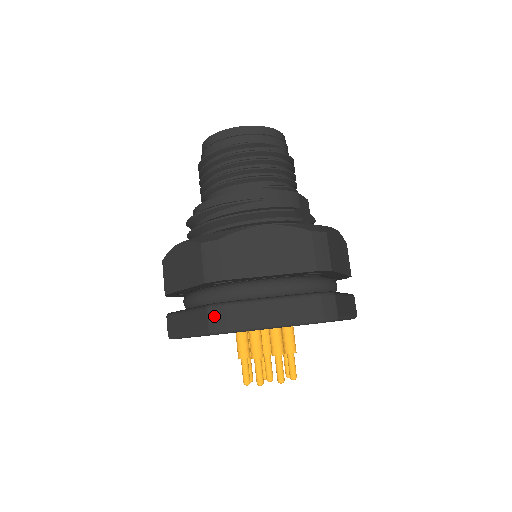
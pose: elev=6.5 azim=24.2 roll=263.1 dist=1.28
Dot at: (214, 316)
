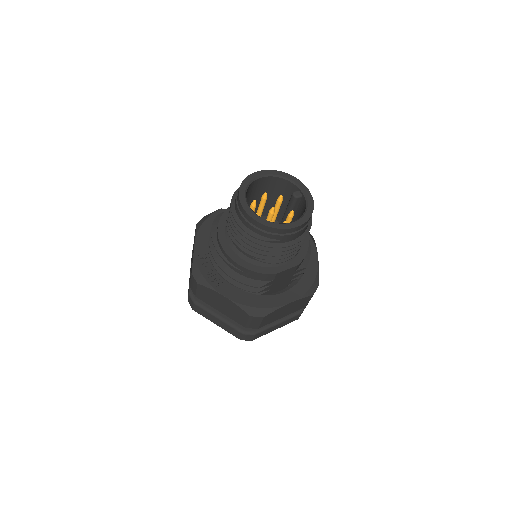
Dot at: (190, 300)
